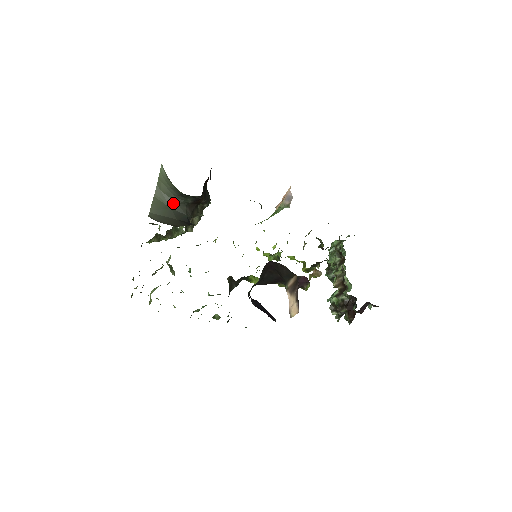
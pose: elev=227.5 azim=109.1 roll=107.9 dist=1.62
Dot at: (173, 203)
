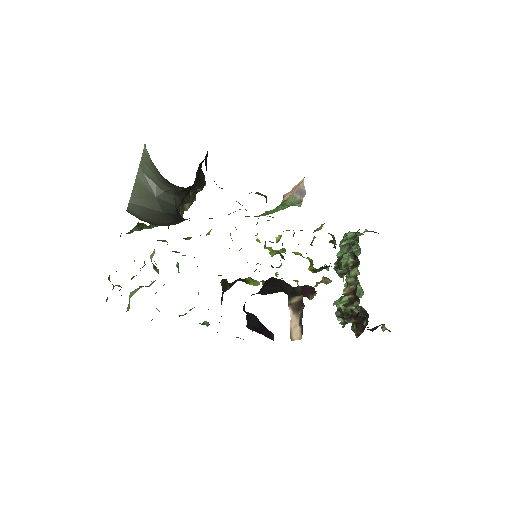
Dot at: (159, 190)
